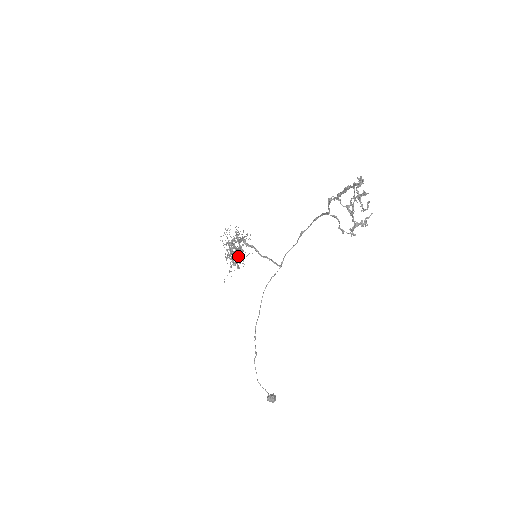
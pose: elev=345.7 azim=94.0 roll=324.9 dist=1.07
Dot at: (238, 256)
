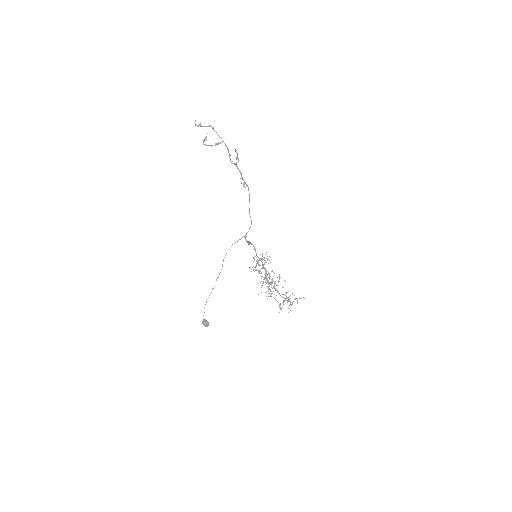
Dot at: occluded
